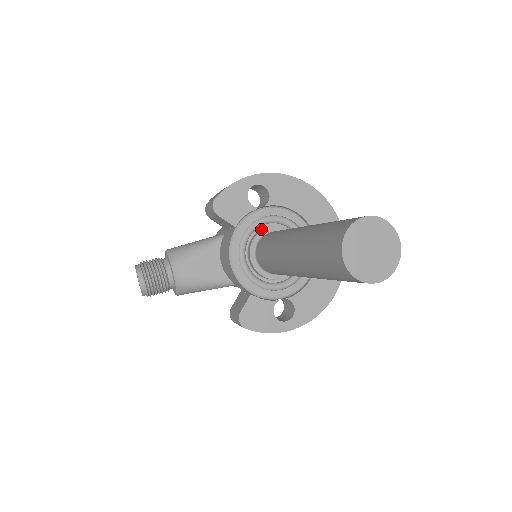
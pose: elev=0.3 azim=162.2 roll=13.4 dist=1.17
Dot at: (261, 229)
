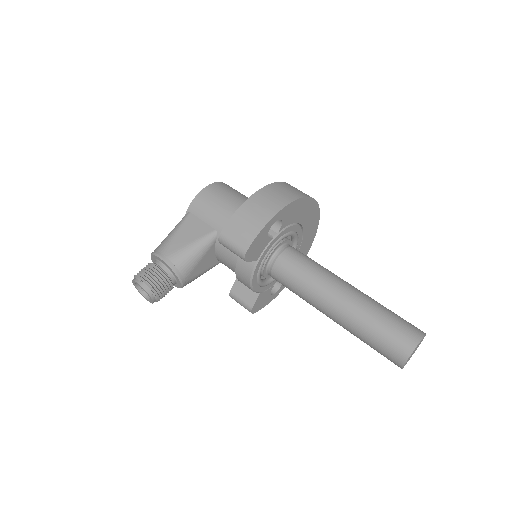
Dot at: occluded
